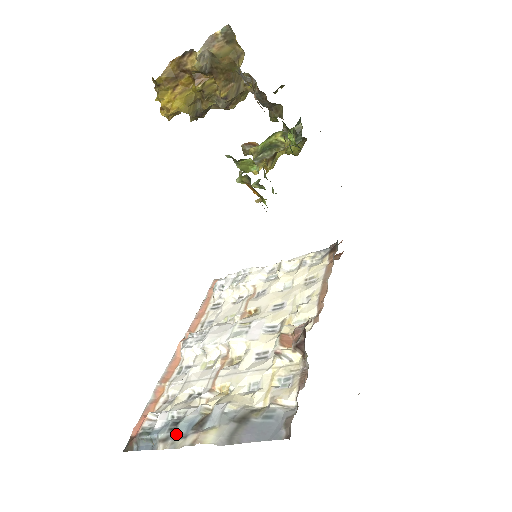
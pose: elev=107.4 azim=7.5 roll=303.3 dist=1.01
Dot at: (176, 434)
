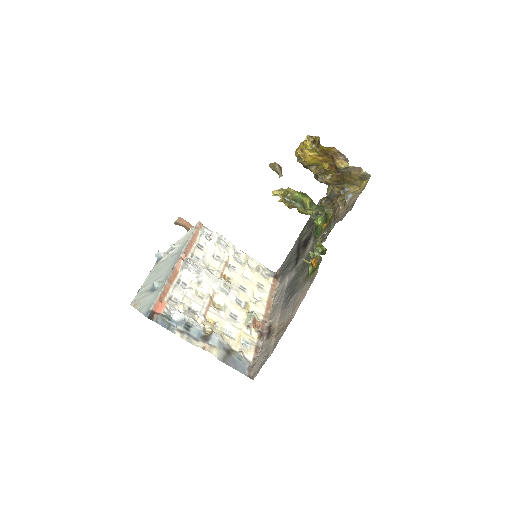
Dot at: (190, 334)
